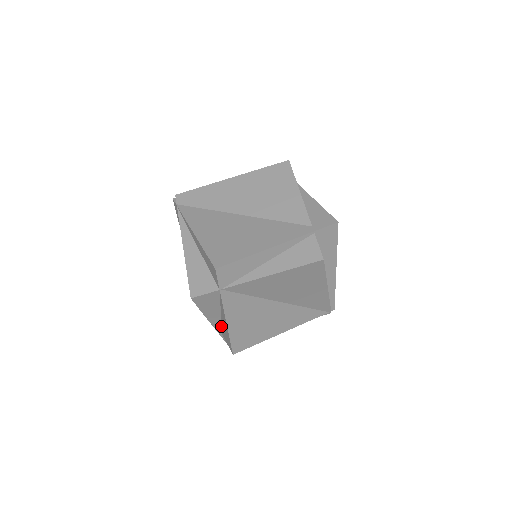
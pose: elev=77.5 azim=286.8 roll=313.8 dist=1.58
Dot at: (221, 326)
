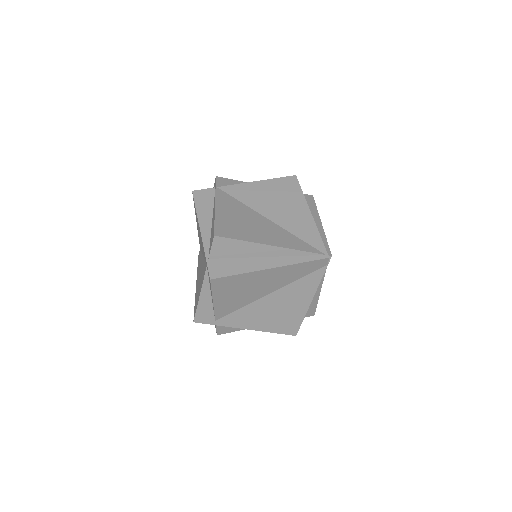
Dot at: (209, 242)
